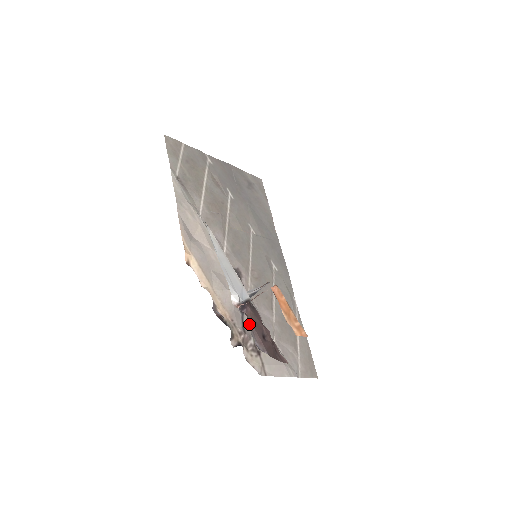
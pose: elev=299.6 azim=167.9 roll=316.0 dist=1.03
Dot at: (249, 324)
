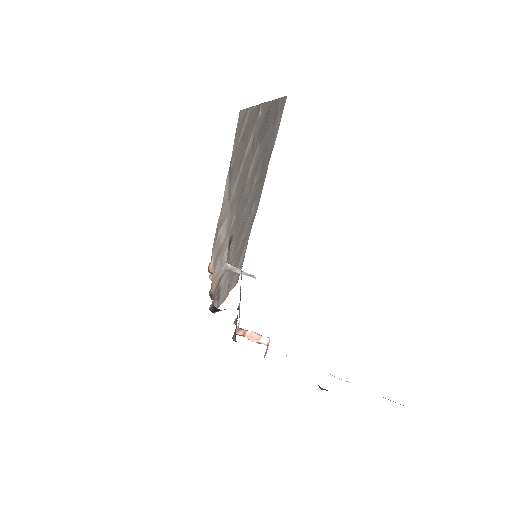
Dot at: (221, 280)
